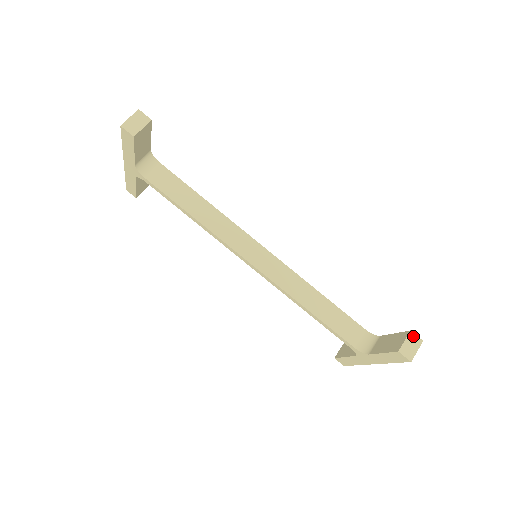
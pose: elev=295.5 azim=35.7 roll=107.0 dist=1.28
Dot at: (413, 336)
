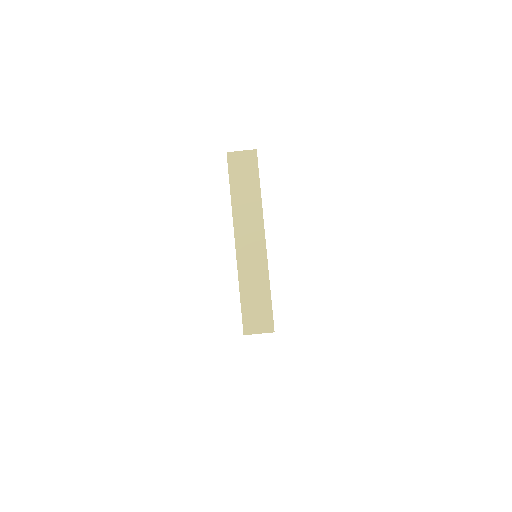
Dot at: occluded
